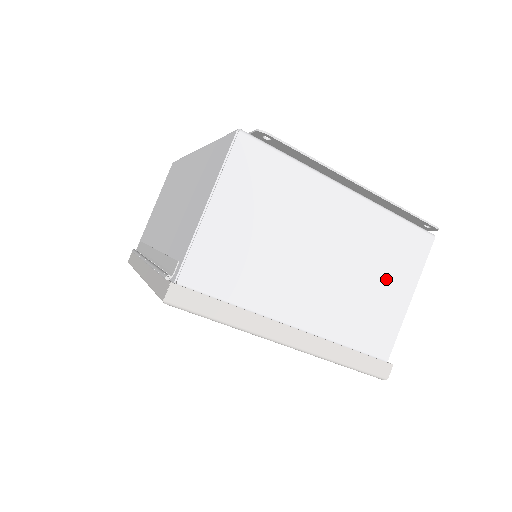
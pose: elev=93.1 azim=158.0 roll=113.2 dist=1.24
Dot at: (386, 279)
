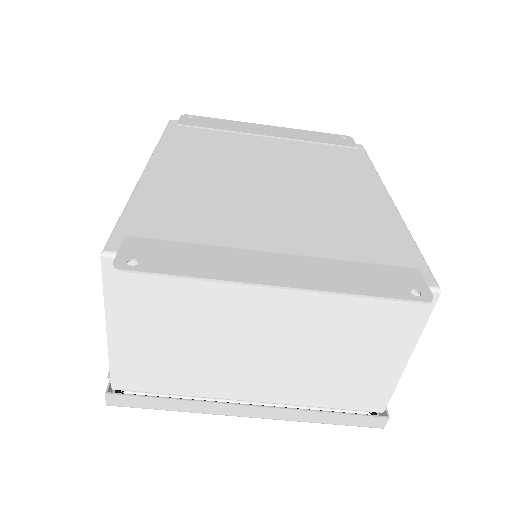
Dot at: (363, 348)
